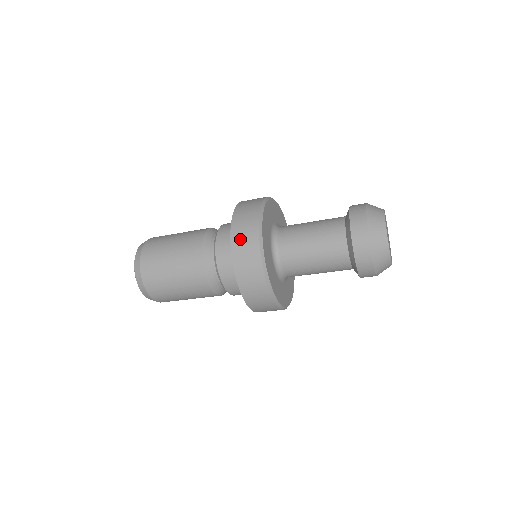
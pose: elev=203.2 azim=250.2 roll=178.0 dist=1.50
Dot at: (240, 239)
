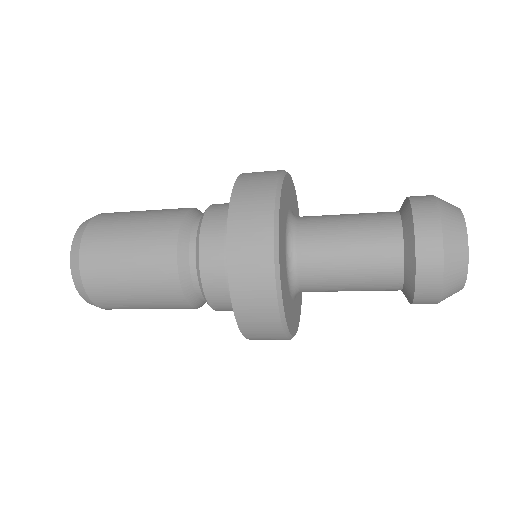
Dot at: (248, 310)
